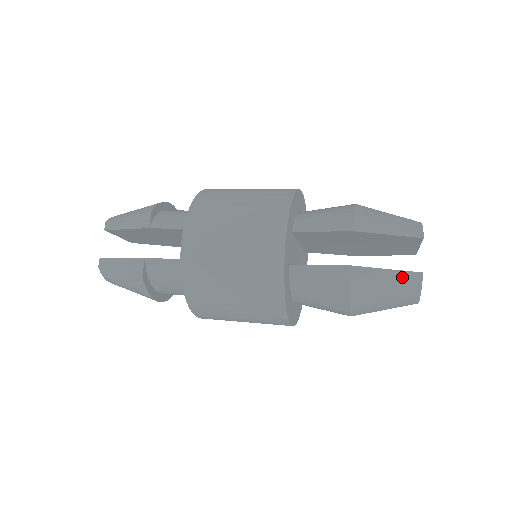
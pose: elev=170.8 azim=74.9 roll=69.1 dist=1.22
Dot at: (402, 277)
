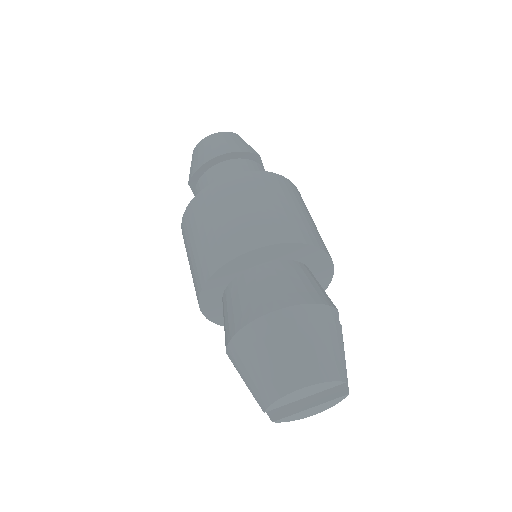
Dot at: occluded
